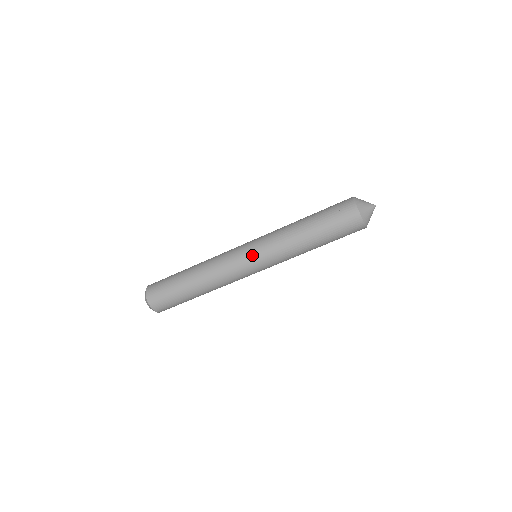
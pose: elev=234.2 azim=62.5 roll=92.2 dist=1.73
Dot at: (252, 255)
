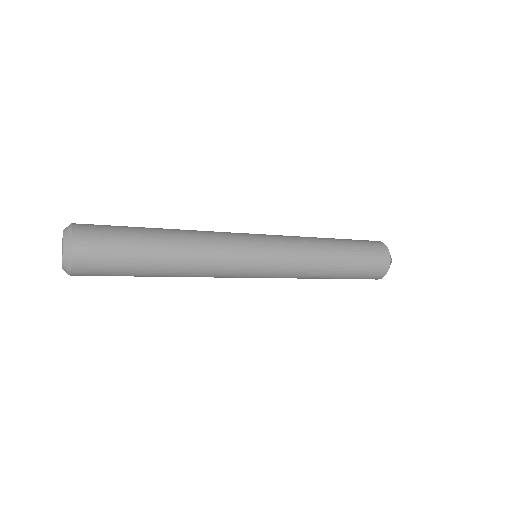
Dot at: (263, 274)
